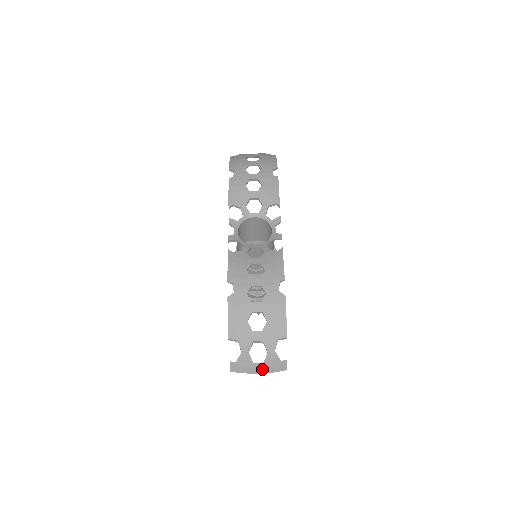
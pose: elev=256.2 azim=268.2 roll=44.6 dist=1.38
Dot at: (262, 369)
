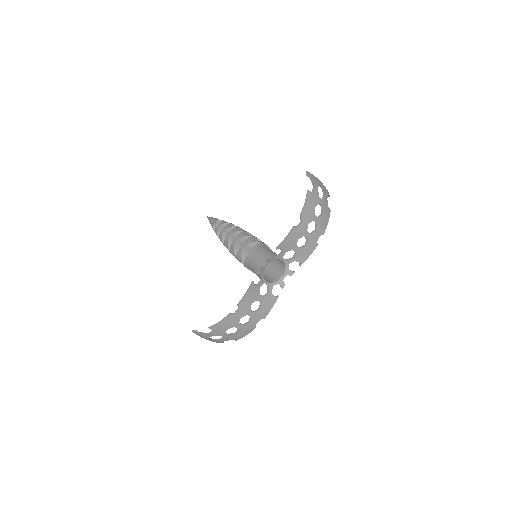
Dot at: (209, 340)
